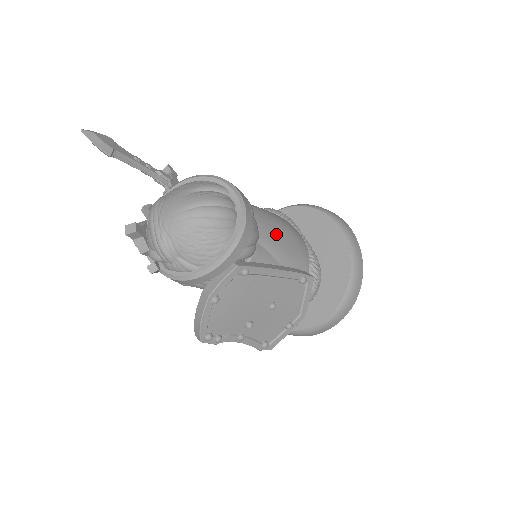
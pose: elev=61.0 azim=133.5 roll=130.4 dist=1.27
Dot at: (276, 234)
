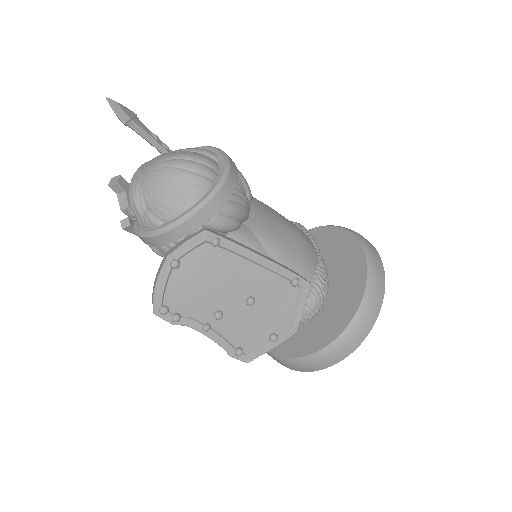
Dot at: (275, 228)
